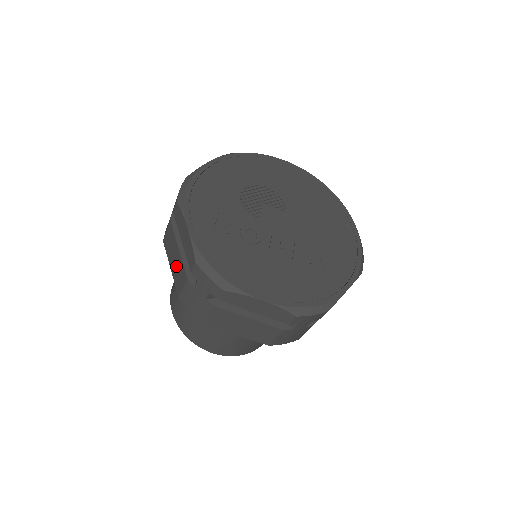
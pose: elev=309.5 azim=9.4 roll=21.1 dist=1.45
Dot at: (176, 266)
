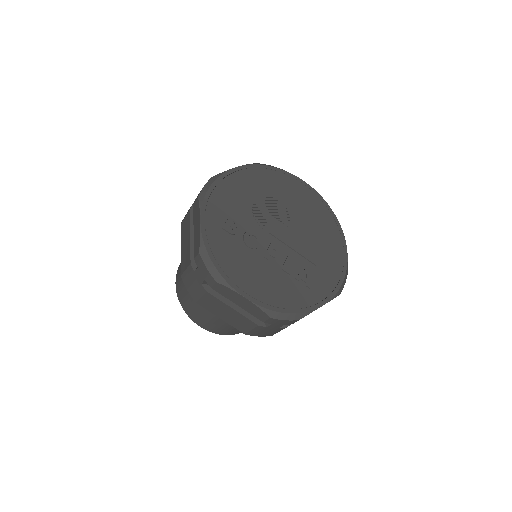
Dot at: (185, 249)
